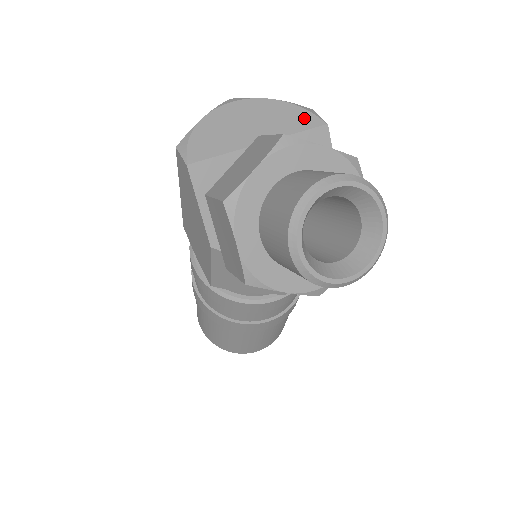
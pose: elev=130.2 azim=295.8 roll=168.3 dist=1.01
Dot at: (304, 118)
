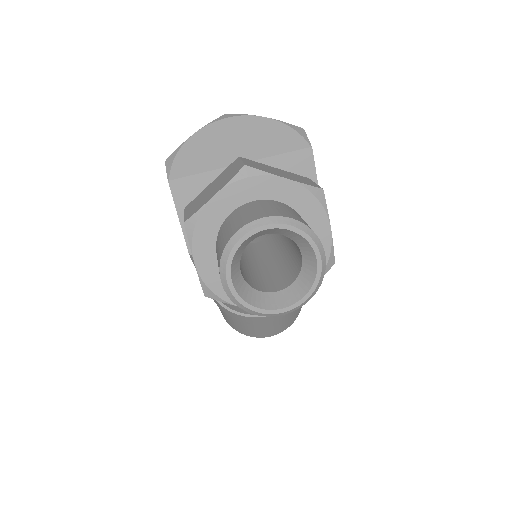
Dot at: (290, 139)
